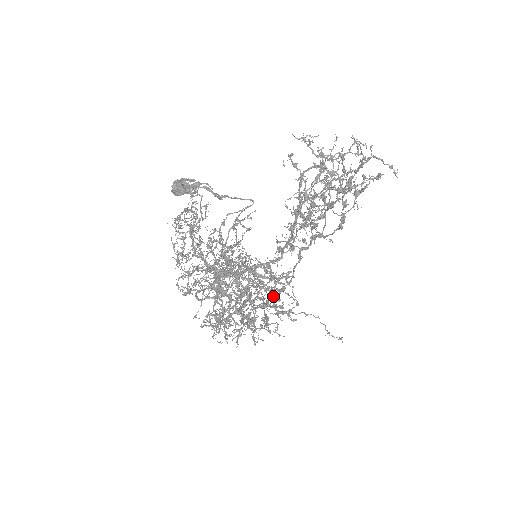
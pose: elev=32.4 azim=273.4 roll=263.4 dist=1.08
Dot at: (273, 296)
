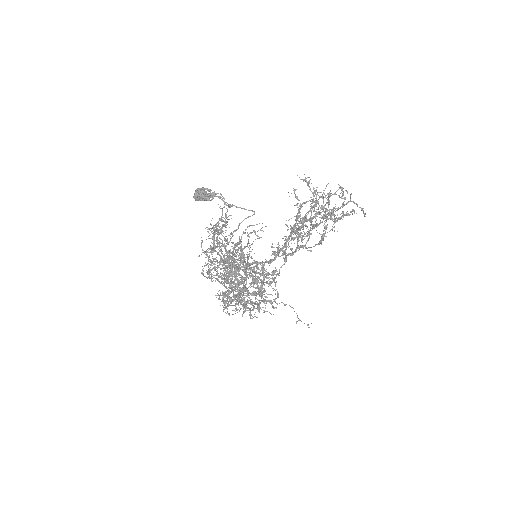
Dot at: occluded
